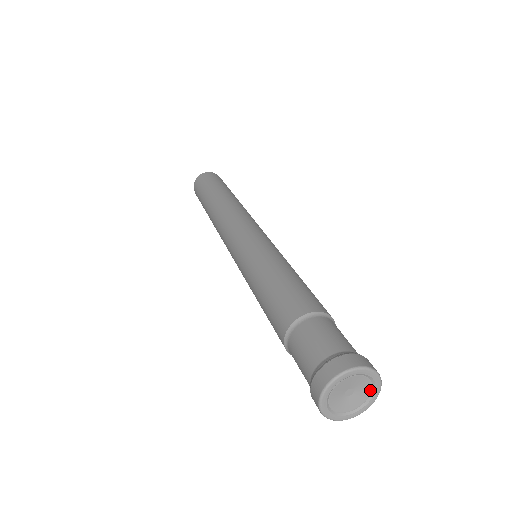
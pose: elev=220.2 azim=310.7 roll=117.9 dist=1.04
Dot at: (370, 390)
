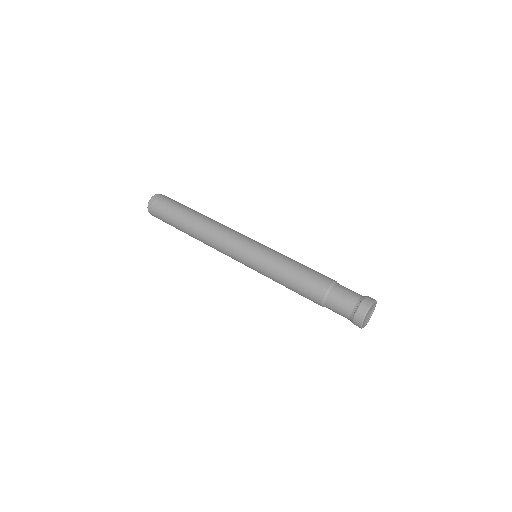
Dot at: (368, 318)
